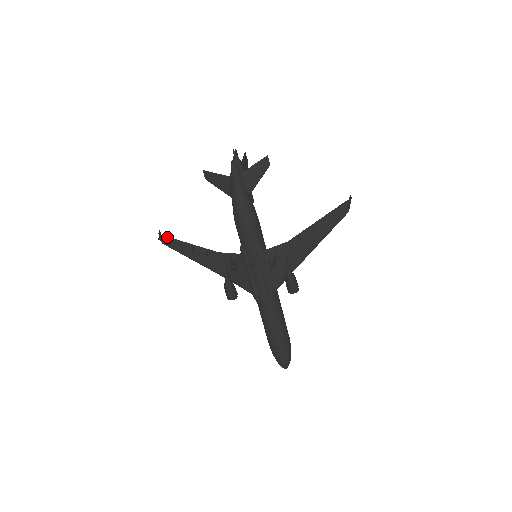
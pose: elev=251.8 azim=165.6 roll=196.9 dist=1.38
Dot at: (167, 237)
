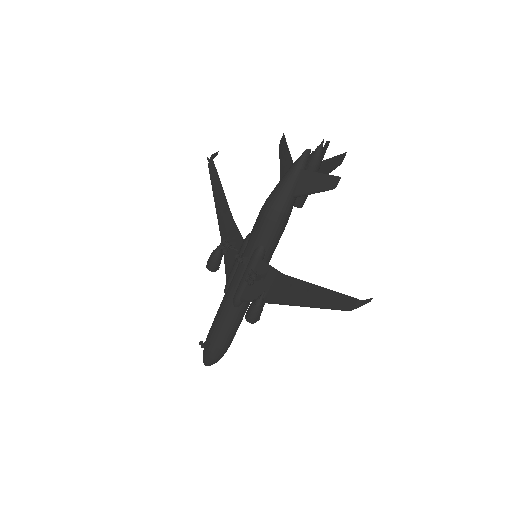
Dot at: (214, 164)
